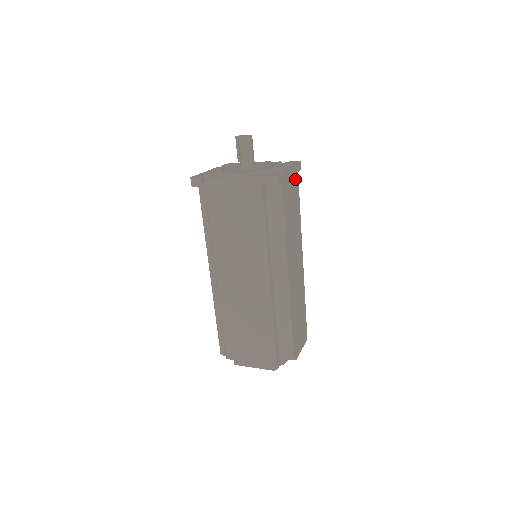
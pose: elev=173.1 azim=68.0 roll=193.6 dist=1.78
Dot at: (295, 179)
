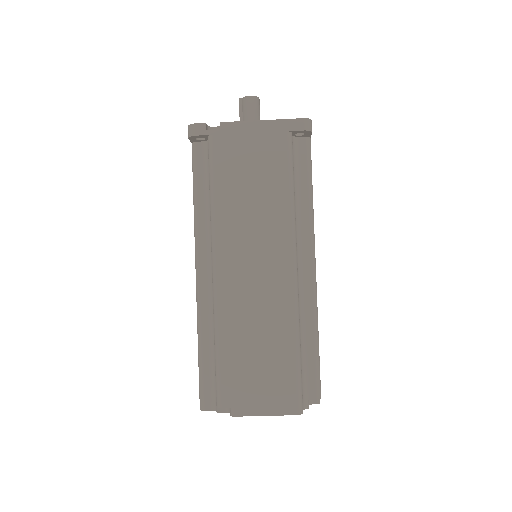
Dot at: occluded
